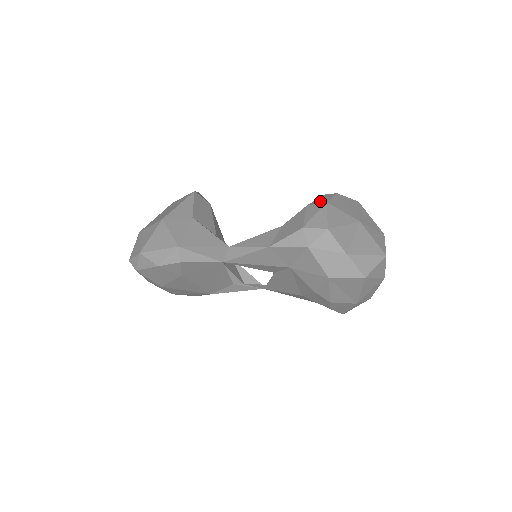
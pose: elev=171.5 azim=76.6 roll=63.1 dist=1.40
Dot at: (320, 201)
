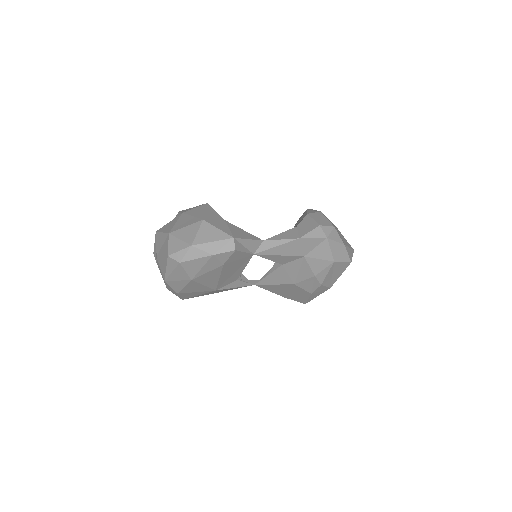
Dot at: (314, 211)
